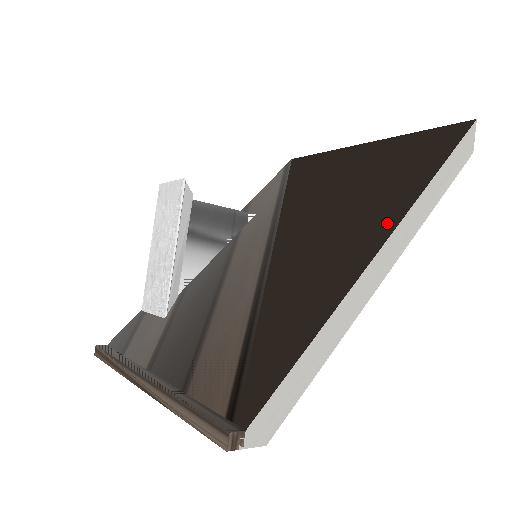
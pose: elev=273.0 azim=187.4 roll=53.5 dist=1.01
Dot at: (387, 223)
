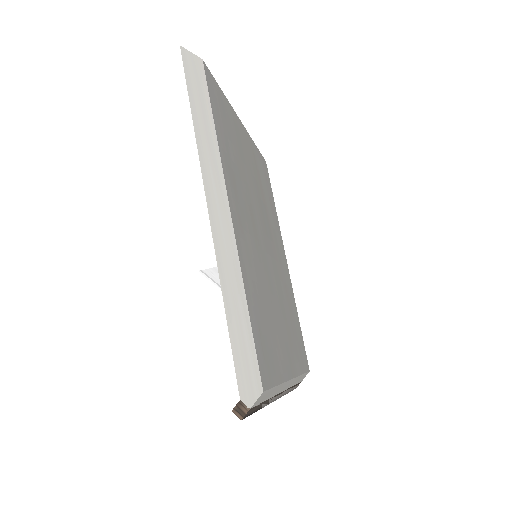
Dot at: occluded
